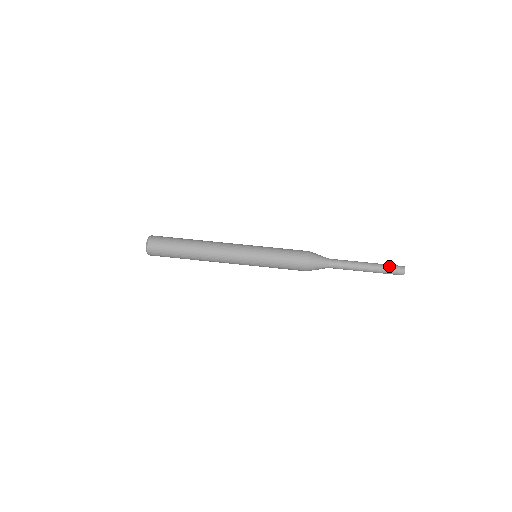
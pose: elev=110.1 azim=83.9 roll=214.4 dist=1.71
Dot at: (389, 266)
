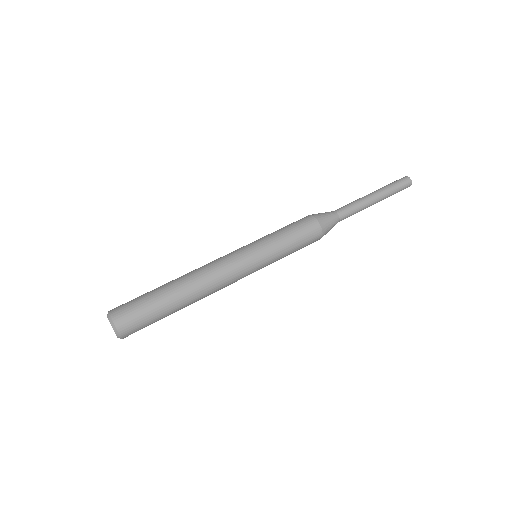
Dot at: (394, 183)
